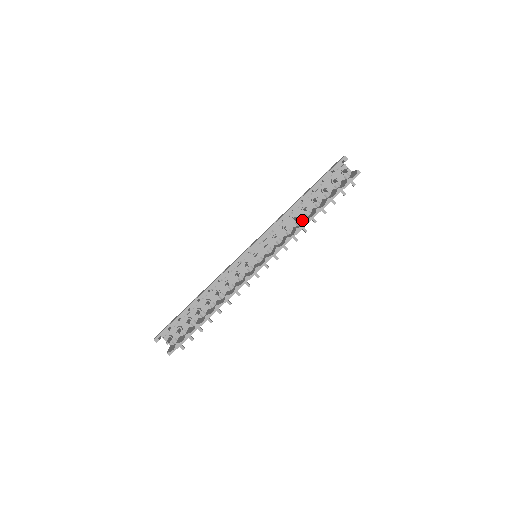
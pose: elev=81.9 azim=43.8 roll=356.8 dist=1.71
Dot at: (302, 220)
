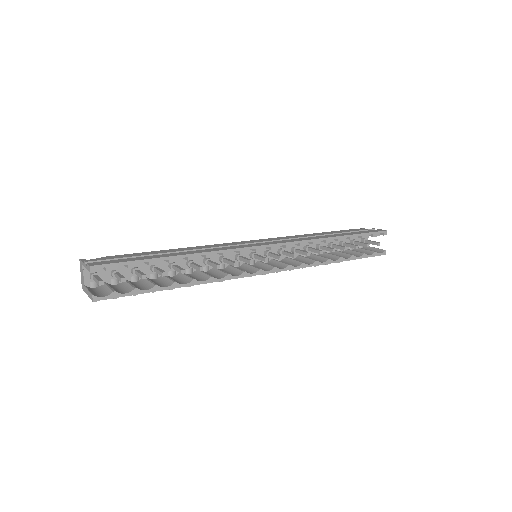
Dot at: (310, 255)
